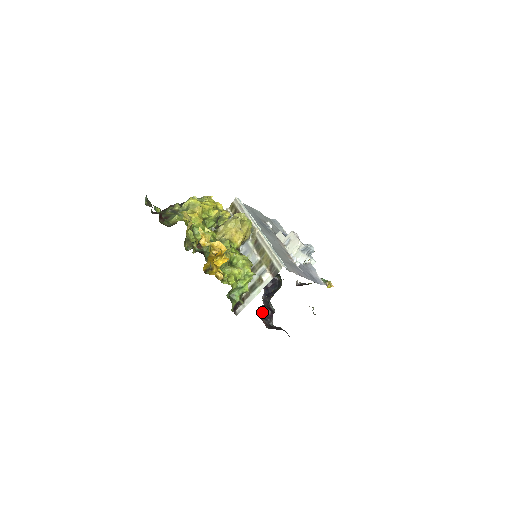
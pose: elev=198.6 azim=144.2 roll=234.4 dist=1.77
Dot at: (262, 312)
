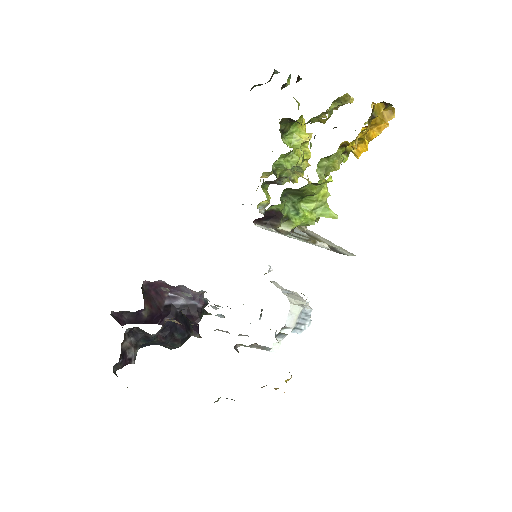
Dot at: (129, 340)
